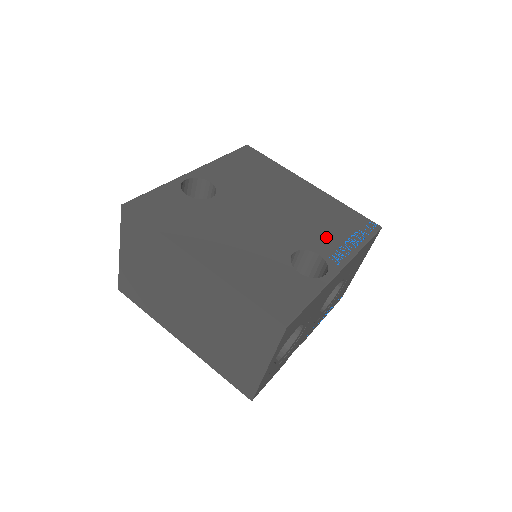
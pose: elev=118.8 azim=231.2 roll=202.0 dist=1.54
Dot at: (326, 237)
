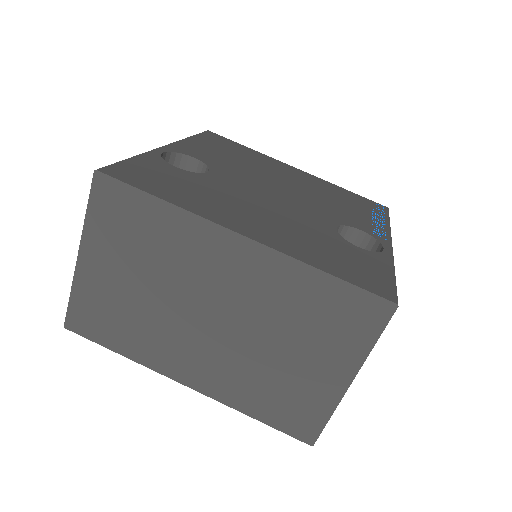
Dot at: (352, 214)
